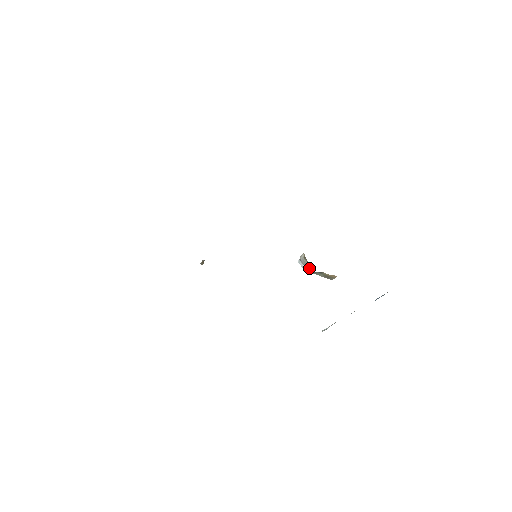
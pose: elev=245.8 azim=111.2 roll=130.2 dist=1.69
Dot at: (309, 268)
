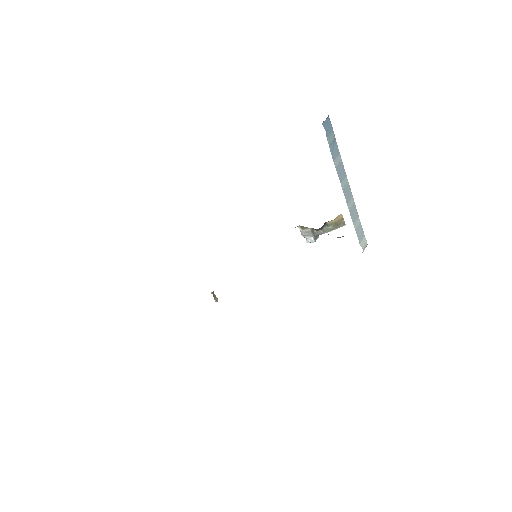
Dot at: (315, 233)
